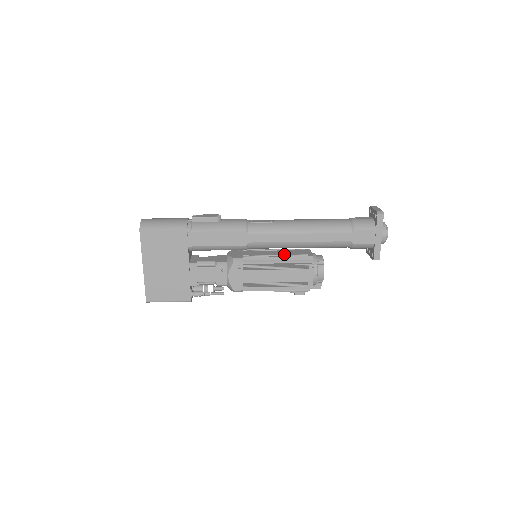
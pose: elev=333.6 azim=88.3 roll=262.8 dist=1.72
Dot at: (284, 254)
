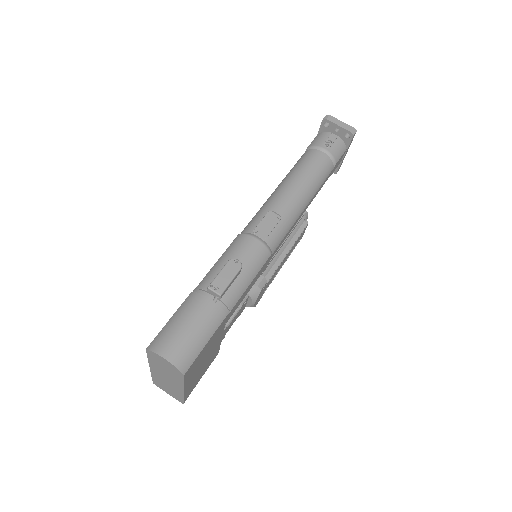
Dot at: occluded
